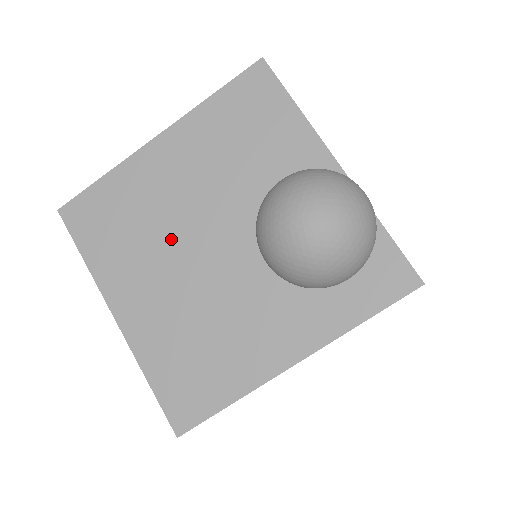
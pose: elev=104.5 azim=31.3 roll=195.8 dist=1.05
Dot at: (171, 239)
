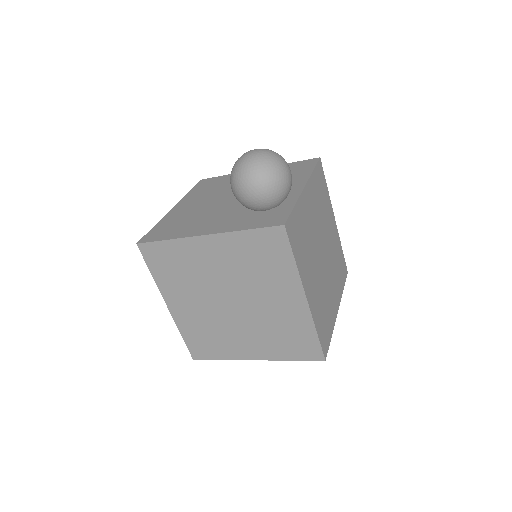
Dot at: (221, 193)
